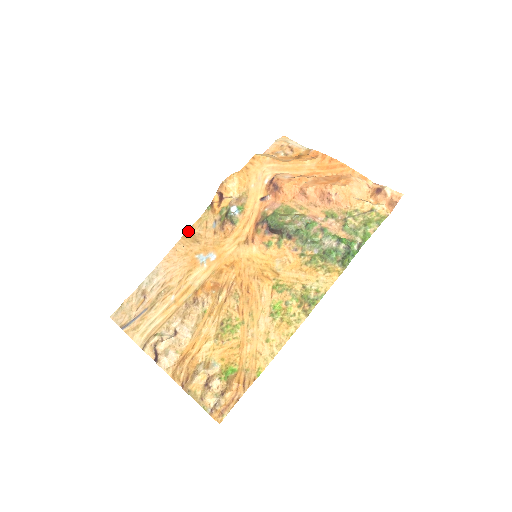
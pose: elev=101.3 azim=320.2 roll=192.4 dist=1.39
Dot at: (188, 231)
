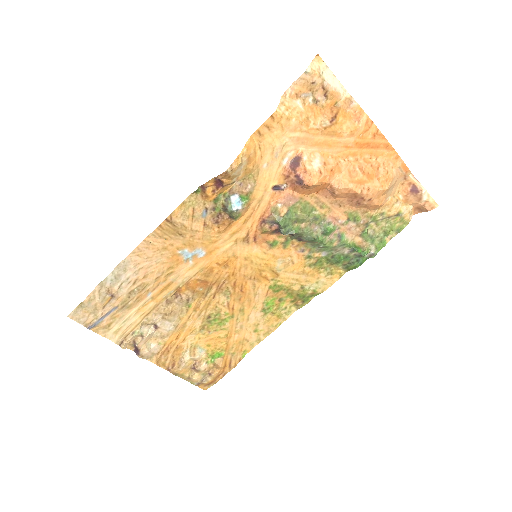
Dot at: (166, 220)
